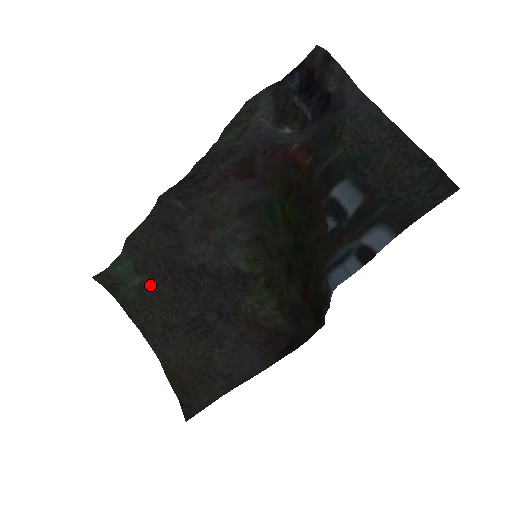
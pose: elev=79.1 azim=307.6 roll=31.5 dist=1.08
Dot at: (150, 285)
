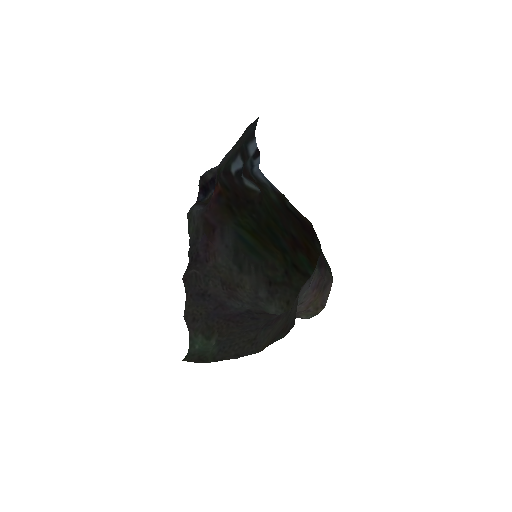
Dot at: (222, 336)
